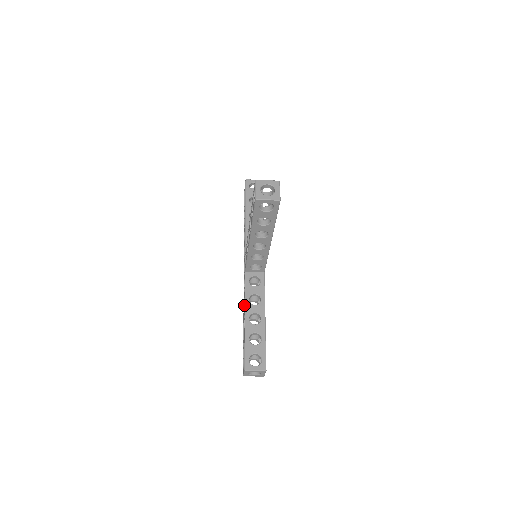
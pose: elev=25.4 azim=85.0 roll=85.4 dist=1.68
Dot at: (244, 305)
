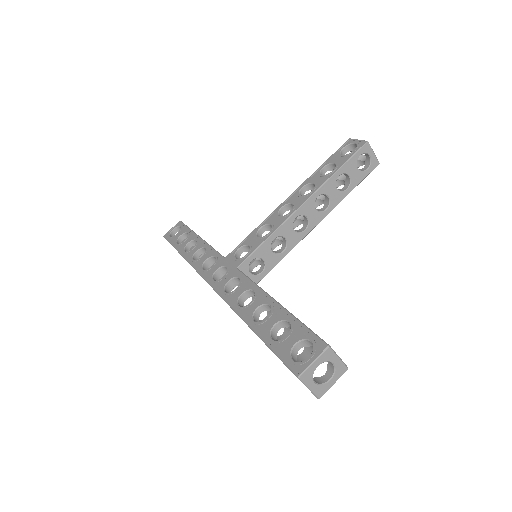
Dot at: (256, 293)
